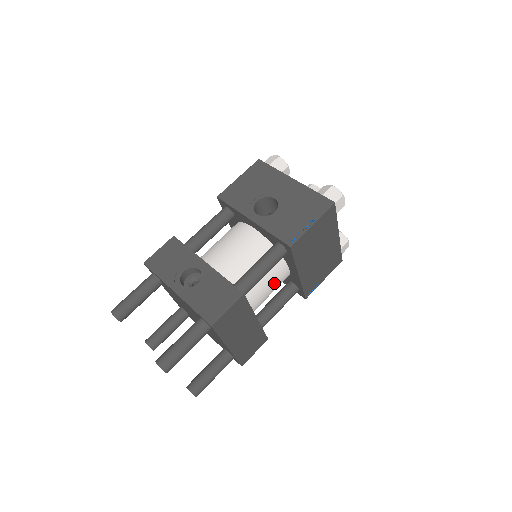
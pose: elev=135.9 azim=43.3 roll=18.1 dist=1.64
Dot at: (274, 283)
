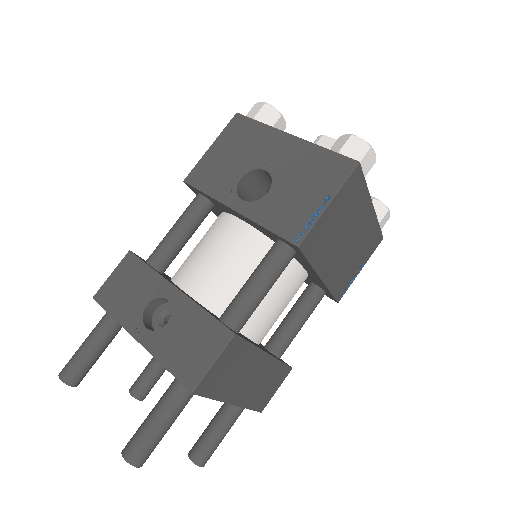
Dot at: (286, 295)
